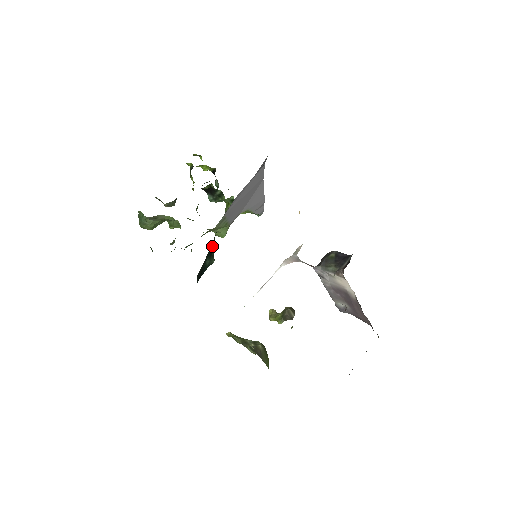
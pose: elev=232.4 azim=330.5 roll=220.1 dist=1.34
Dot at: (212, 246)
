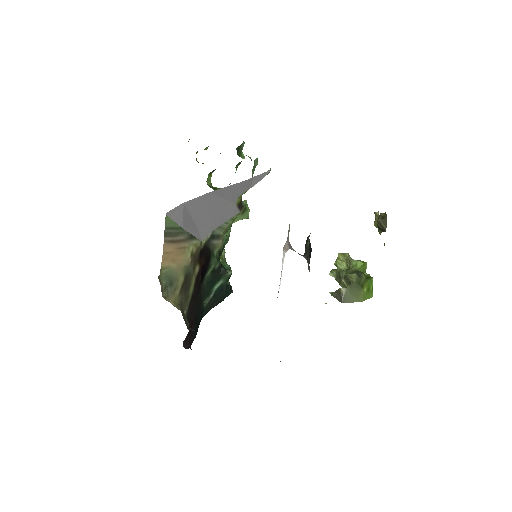
Dot at: (210, 276)
